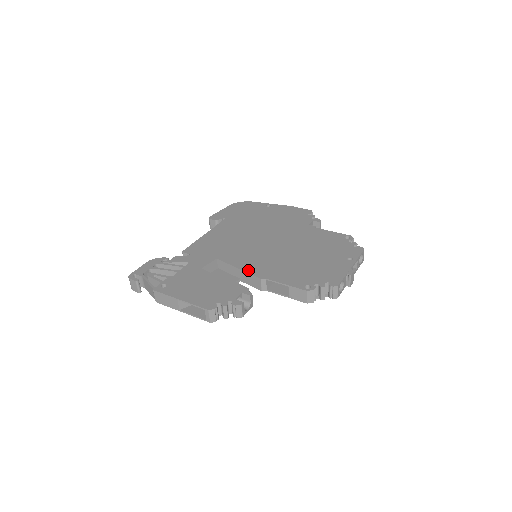
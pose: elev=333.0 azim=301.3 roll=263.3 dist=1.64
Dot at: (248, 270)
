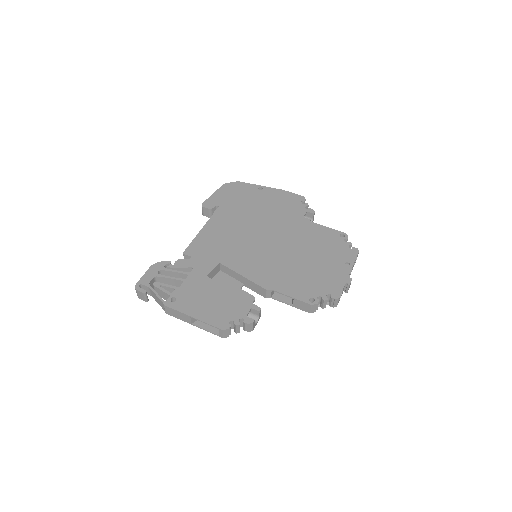
Dot at: (253, 279)
